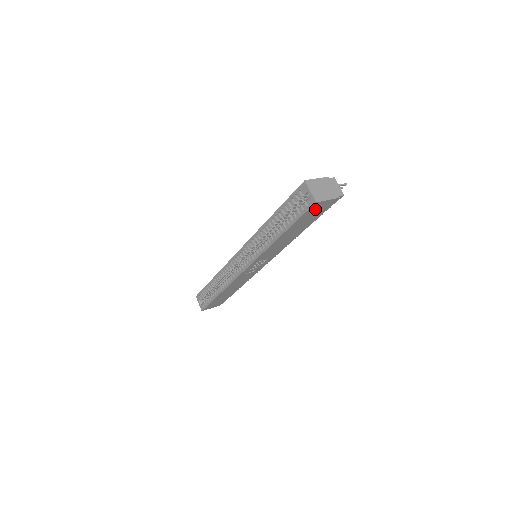
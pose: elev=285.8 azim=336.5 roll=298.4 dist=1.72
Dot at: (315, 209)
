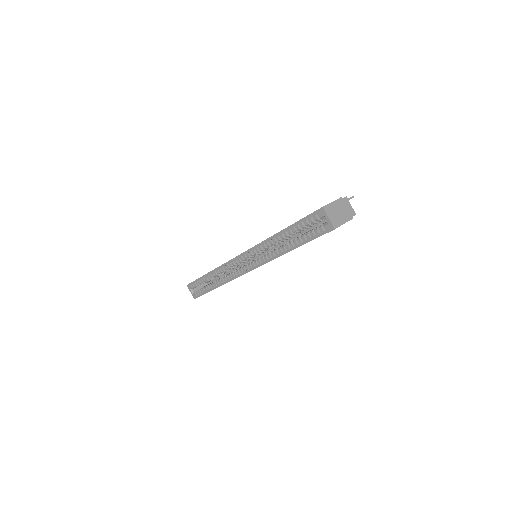
Dot at: occluded
